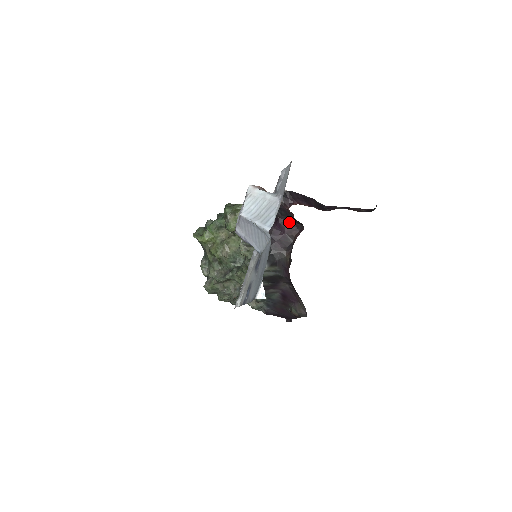
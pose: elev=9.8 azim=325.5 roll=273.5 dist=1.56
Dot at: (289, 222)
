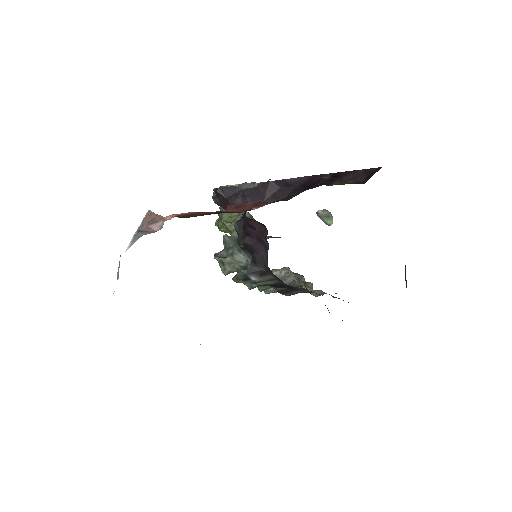
Dot at: (253, 221)
